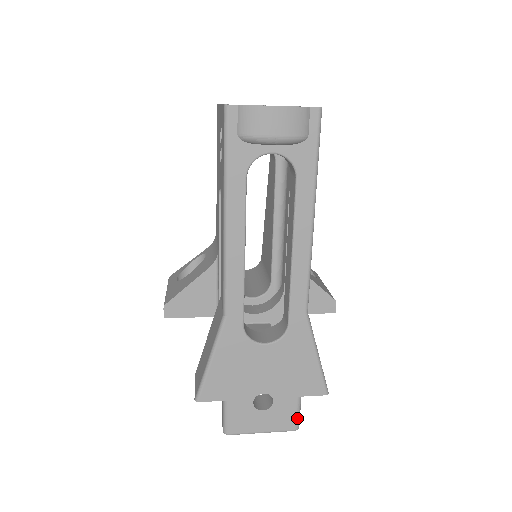
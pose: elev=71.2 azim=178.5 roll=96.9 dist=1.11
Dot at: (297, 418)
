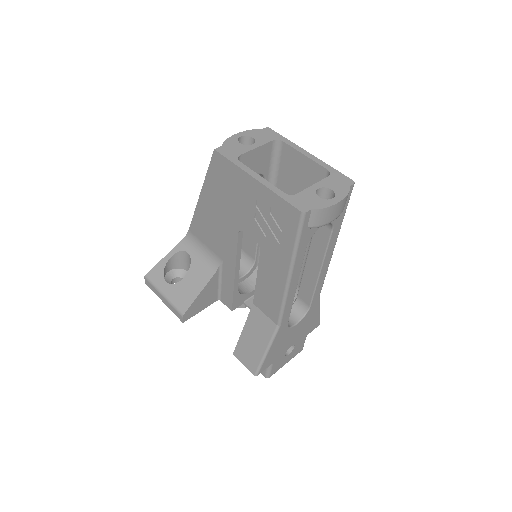
Dot at: occluded
